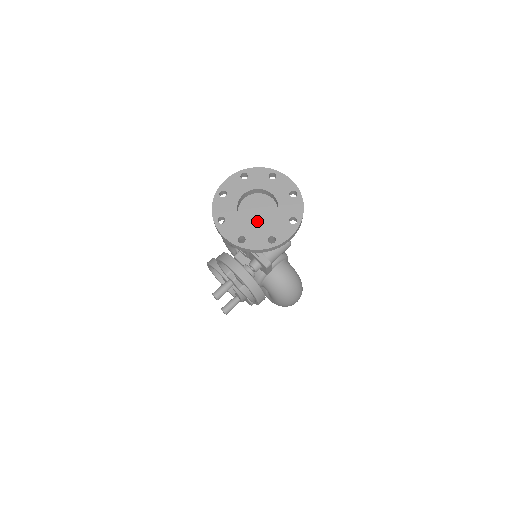
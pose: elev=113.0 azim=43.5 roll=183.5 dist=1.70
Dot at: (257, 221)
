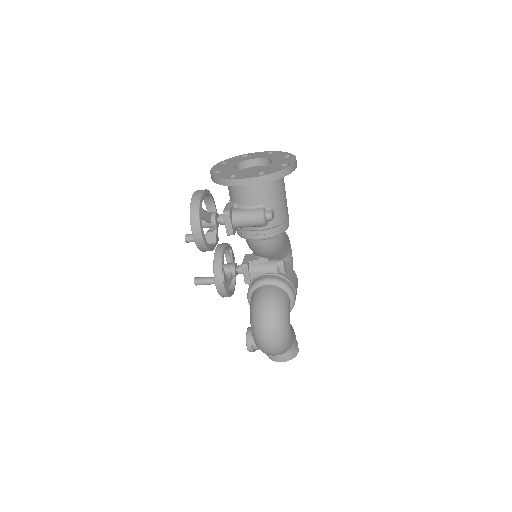
Dot at: occluded
